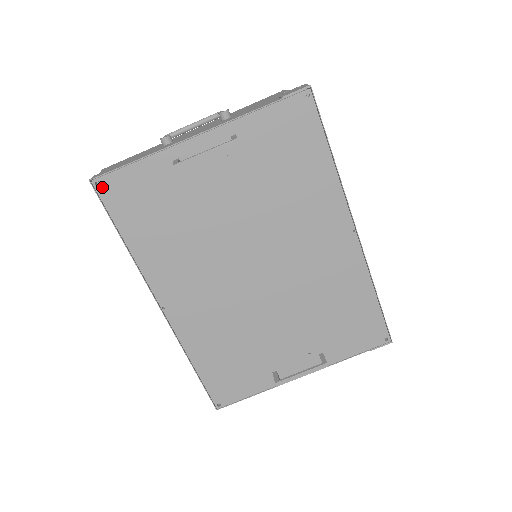
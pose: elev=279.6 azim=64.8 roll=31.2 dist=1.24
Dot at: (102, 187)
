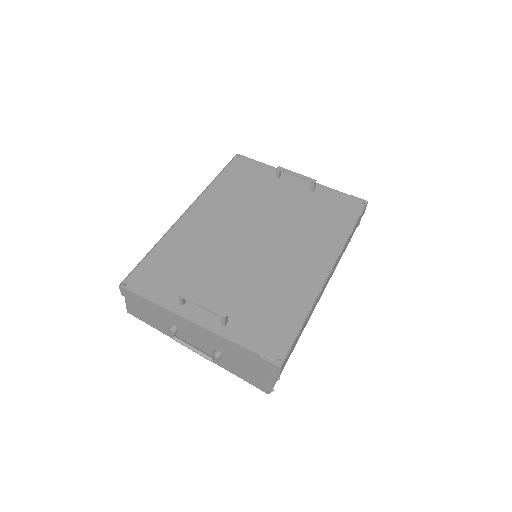
Dot at: (238, 159)
